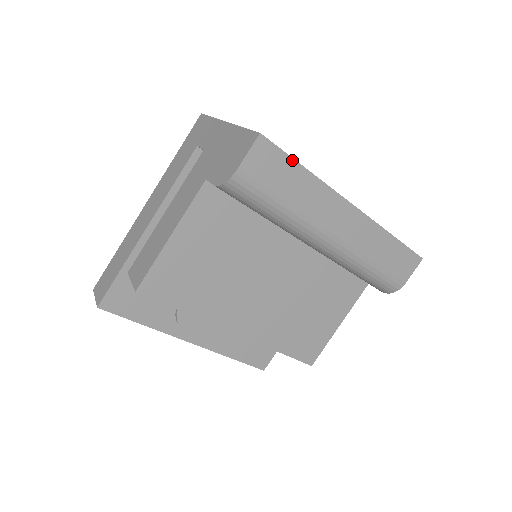
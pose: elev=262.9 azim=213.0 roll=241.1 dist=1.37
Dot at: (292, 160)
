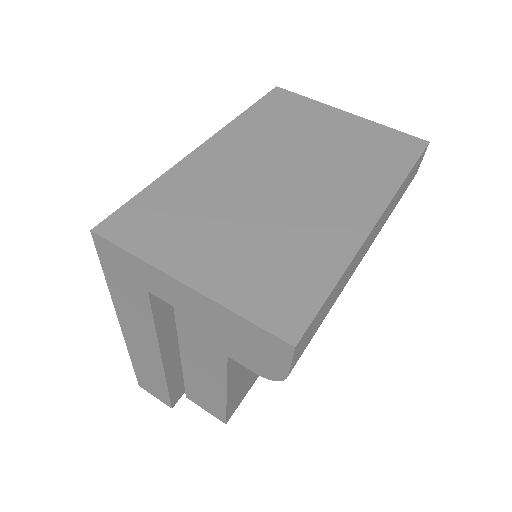
Dot at: (325, 302)
